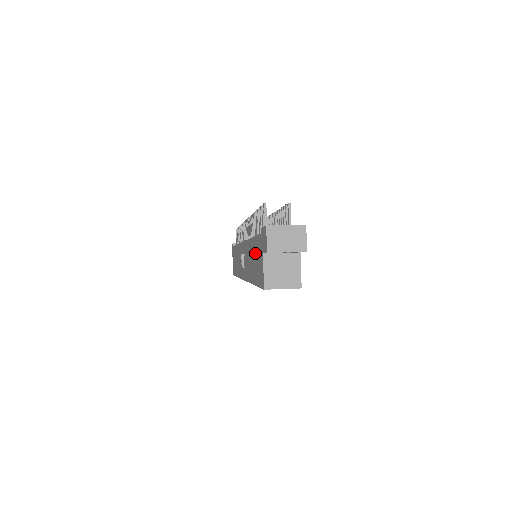
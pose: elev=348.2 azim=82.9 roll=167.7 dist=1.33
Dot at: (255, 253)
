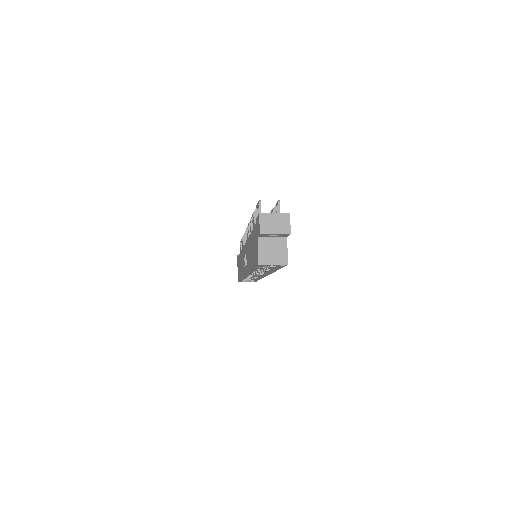
Dot at: (253, 243)
